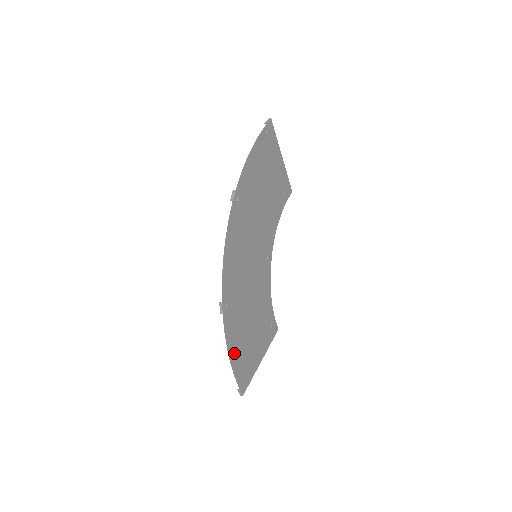
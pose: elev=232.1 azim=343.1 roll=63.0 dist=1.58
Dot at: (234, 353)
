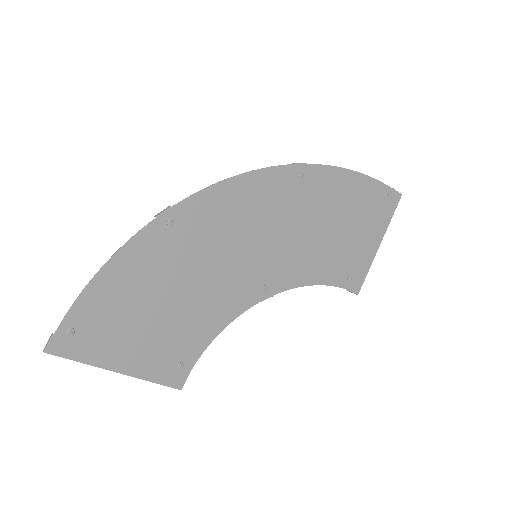
Dot at: (109, 282)
